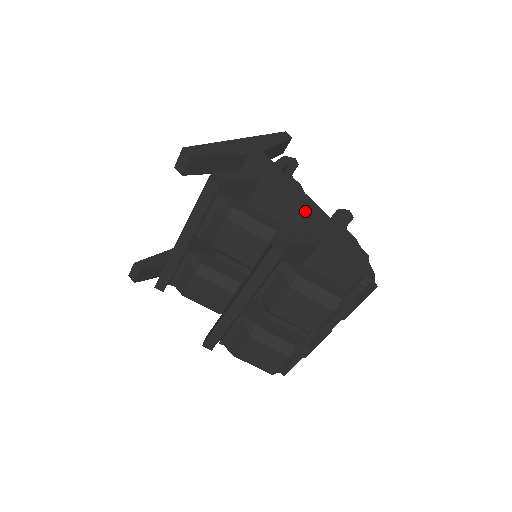
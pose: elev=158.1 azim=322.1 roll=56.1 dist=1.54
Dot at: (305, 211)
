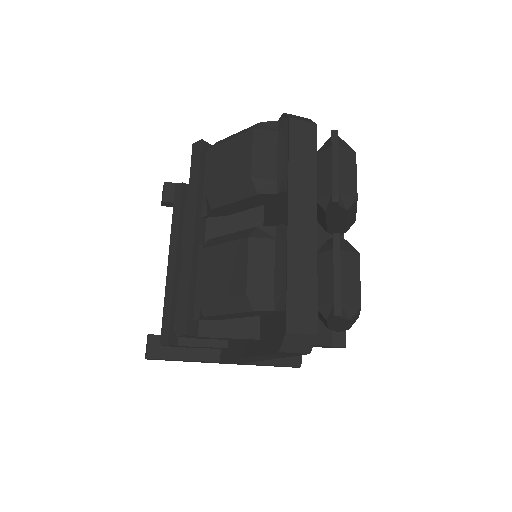
Dot at: occluded
